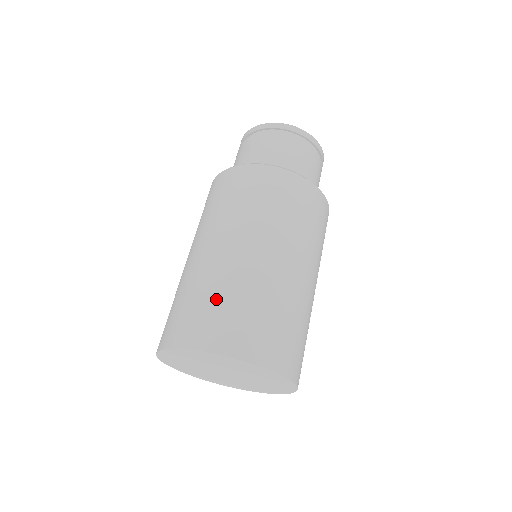
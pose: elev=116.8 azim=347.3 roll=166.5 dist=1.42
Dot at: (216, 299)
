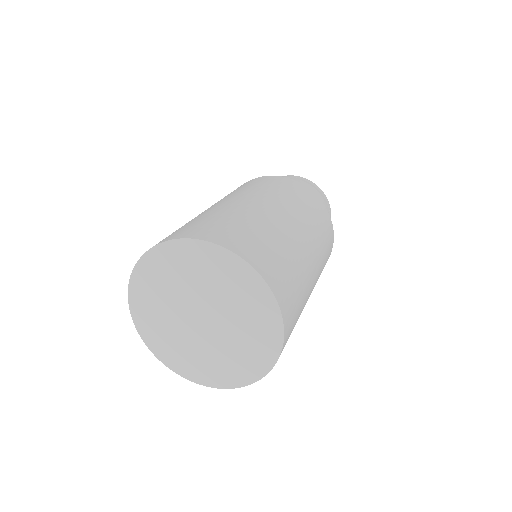
Dot at: occluded
